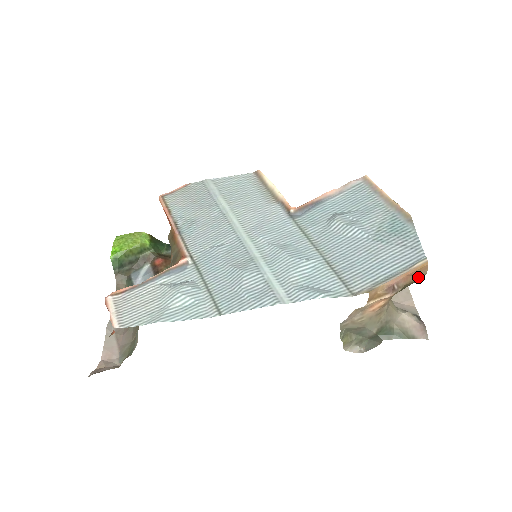
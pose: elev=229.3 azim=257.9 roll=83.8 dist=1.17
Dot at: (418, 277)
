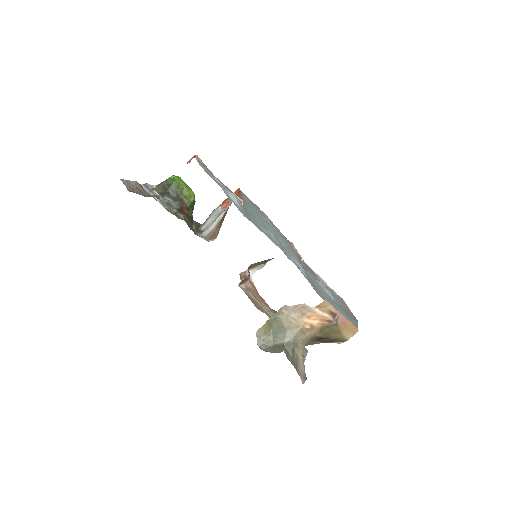
Dot at: (343, 336)
